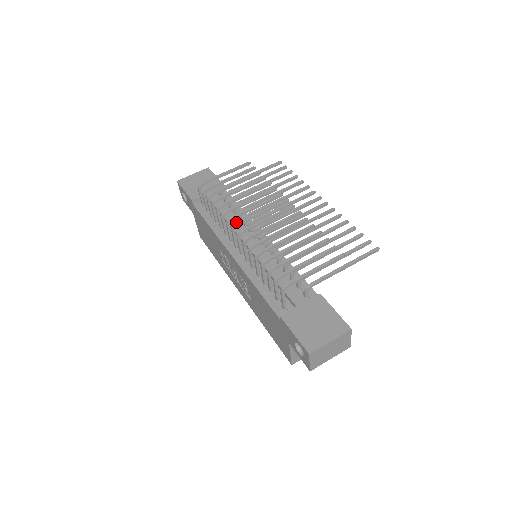
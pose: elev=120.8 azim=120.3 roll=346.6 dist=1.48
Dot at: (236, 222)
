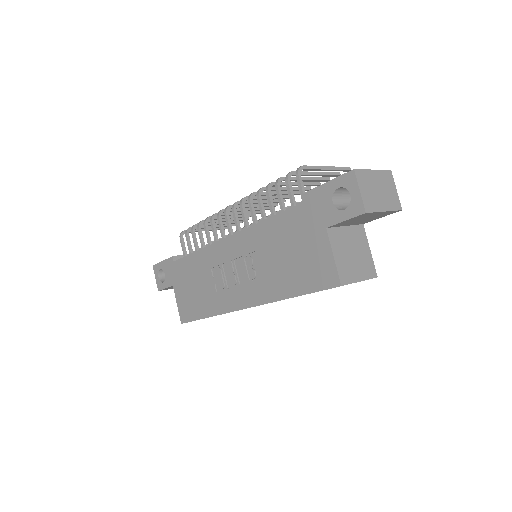
Dot at: occluded
